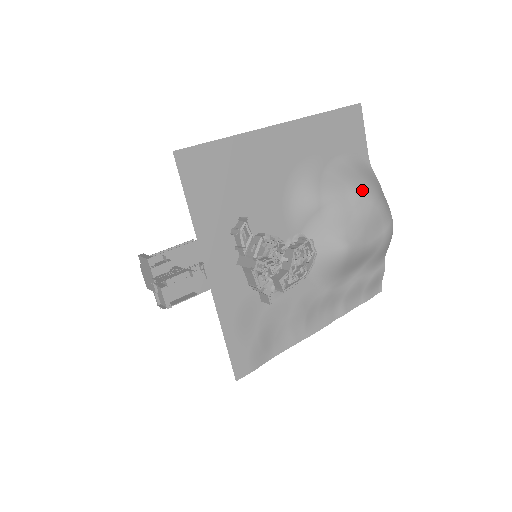
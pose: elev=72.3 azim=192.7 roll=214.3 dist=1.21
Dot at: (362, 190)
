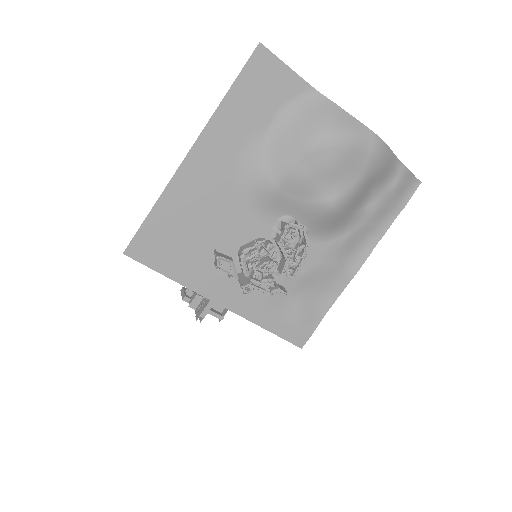
Dot at: (314, 142)
